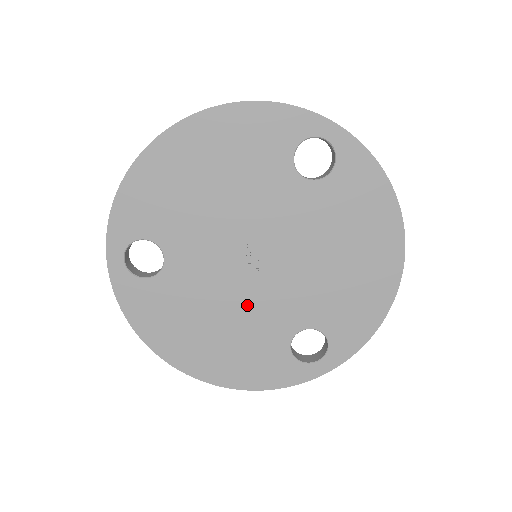
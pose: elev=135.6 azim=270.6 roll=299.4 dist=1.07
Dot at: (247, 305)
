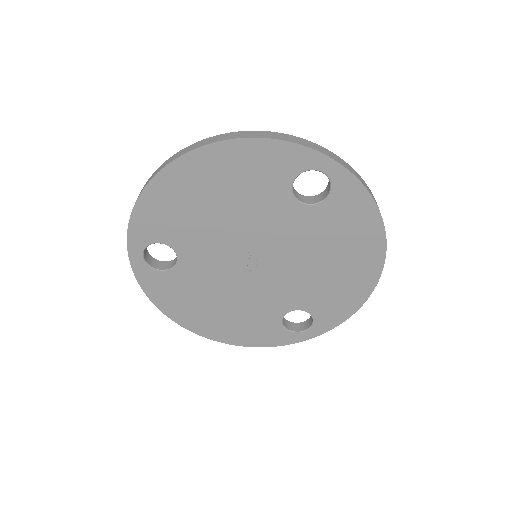
Dot at: (247, 292)
